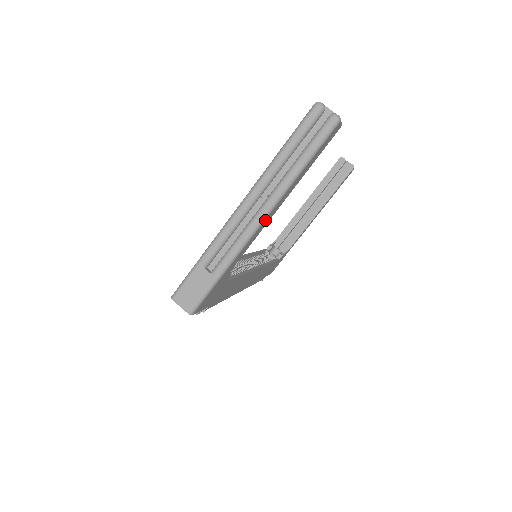
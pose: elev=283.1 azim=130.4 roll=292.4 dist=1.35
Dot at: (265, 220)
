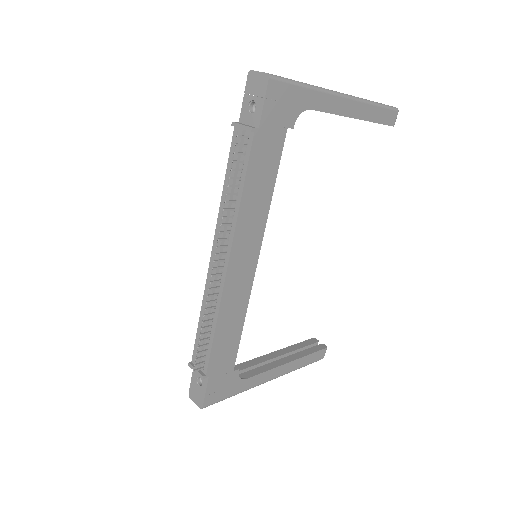
Dot at: (346, 100)
